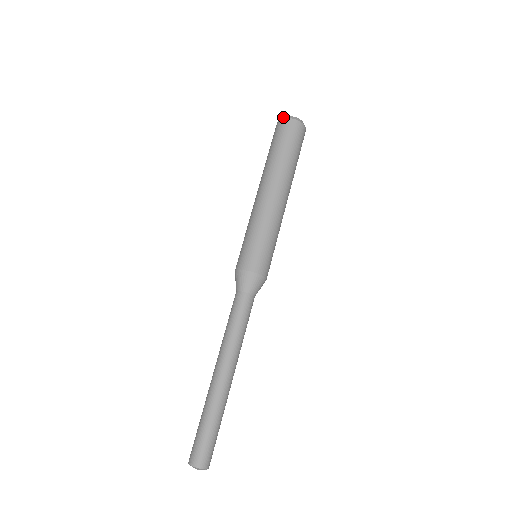
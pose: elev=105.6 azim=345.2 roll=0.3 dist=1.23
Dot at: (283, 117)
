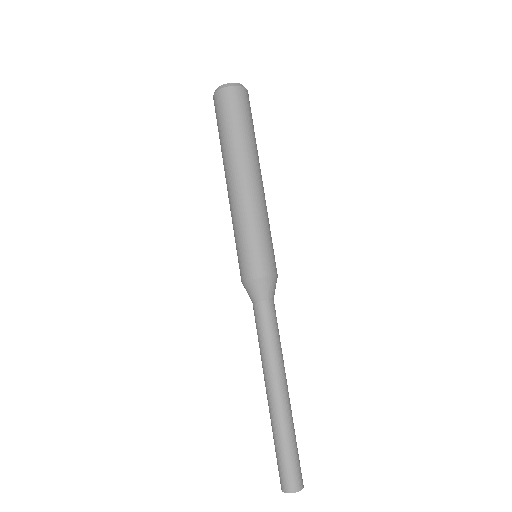
Dot at: (224, 85)
